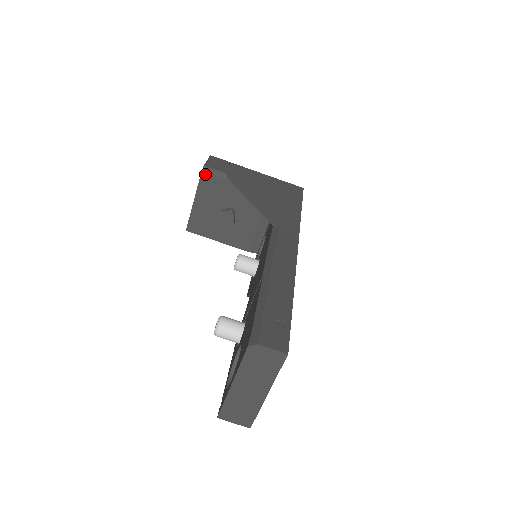
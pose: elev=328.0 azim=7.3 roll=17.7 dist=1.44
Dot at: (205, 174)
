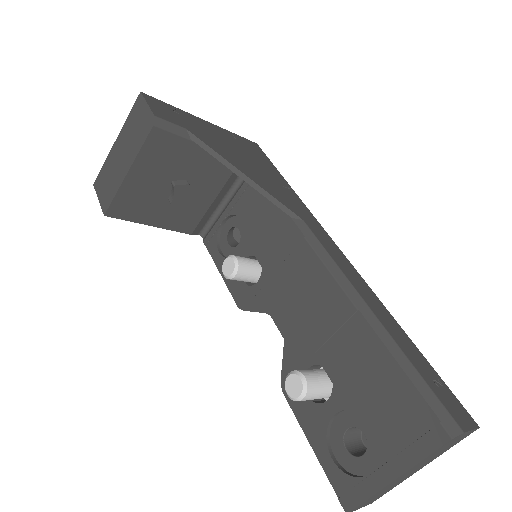
Dot at: (157, 130)
